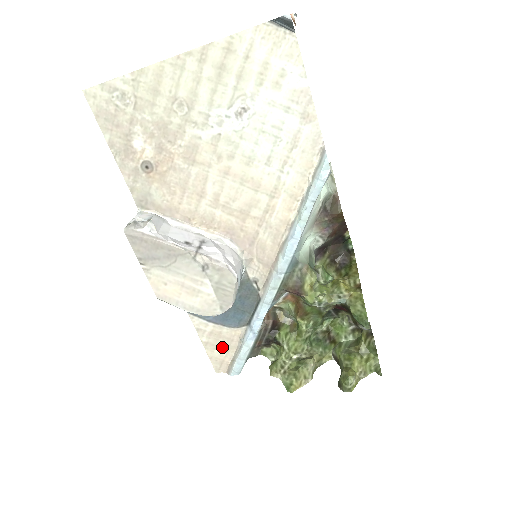
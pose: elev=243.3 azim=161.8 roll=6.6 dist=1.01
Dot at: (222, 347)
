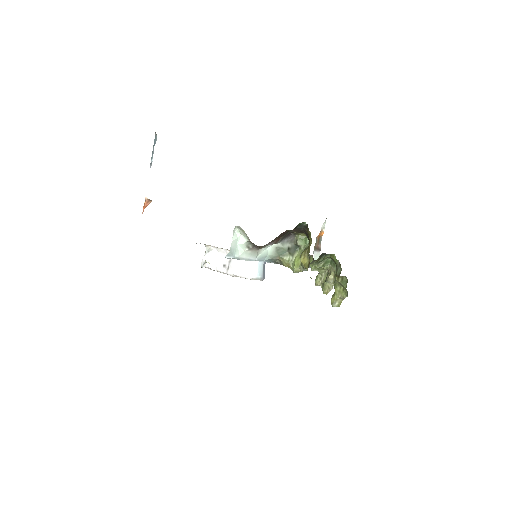
Dot at: occluded
